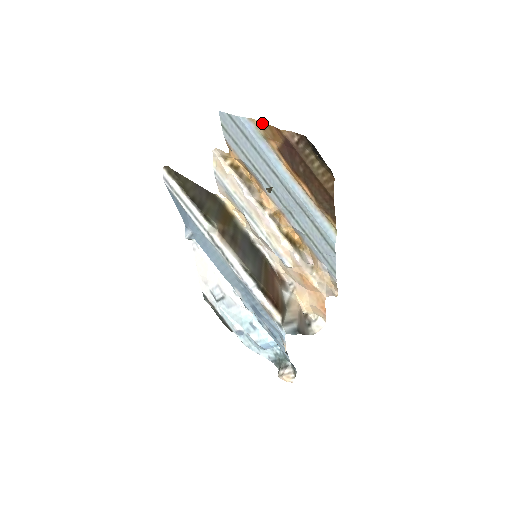
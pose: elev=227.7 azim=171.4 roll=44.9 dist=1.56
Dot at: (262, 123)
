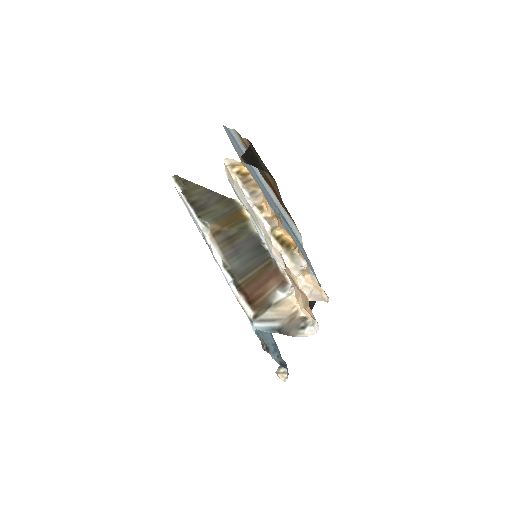
Dot at: (238, 133)
